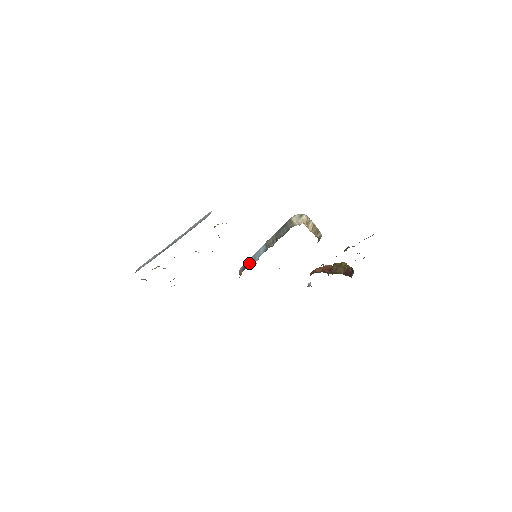
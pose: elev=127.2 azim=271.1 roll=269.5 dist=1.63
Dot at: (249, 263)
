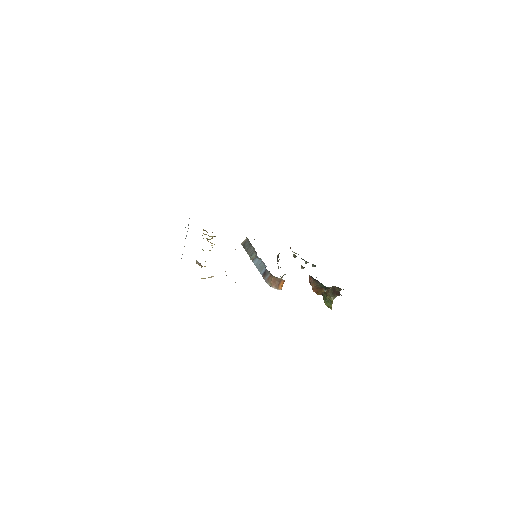
Dot at: (263, 271)
